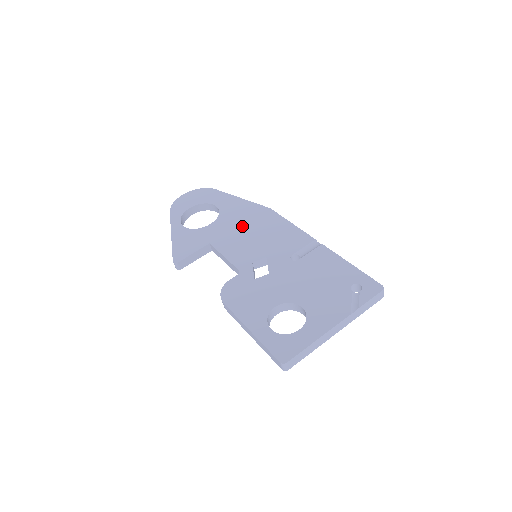
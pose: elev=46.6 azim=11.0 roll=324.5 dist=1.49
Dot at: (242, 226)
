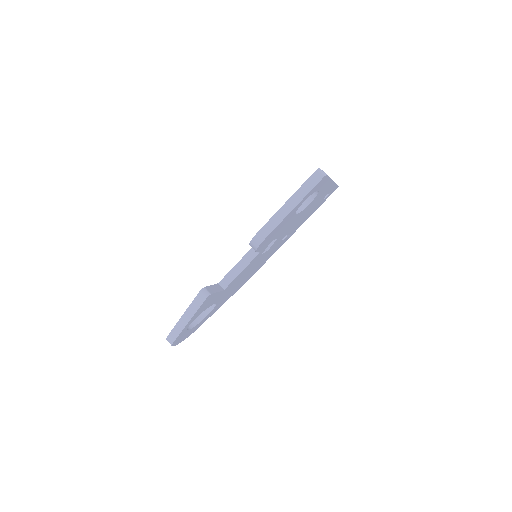
Dot at: occluded
